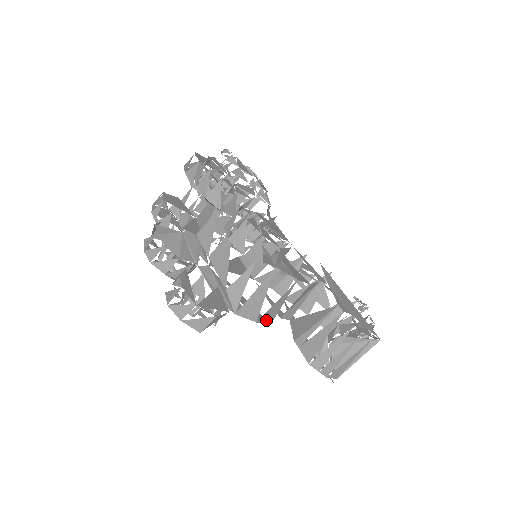
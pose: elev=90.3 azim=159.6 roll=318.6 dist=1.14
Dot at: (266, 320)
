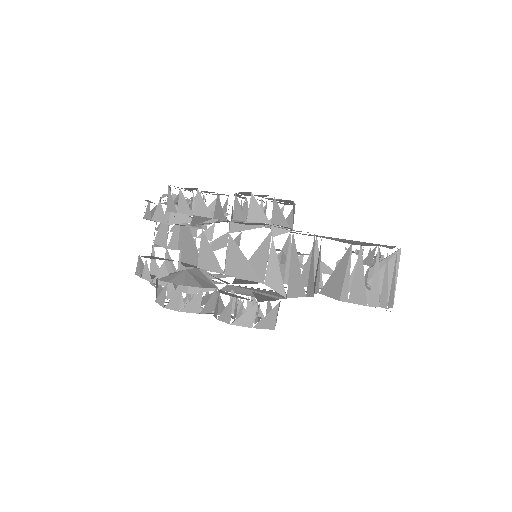
Dot at: (310, 292)
